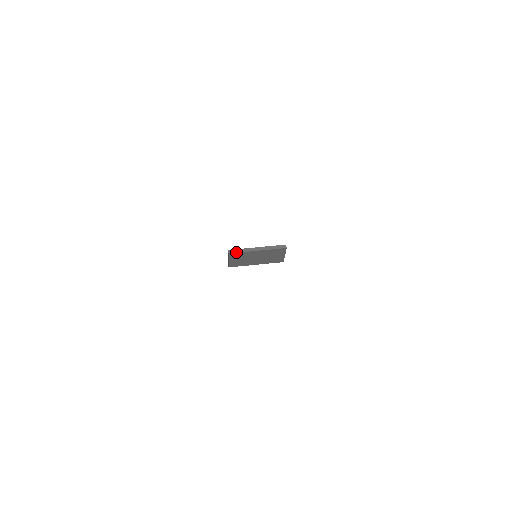
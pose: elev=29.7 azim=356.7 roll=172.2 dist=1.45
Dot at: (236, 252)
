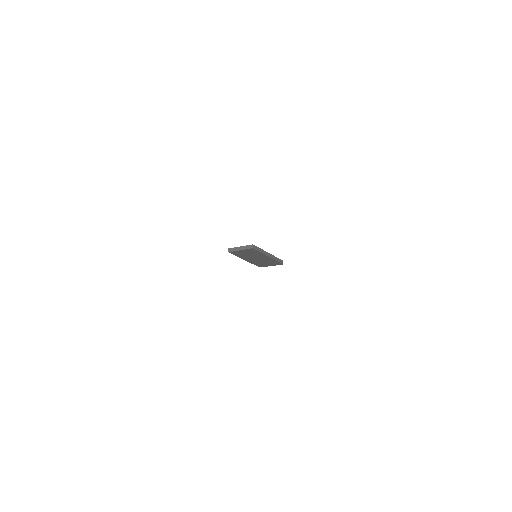
Dot at: (257, 250)
